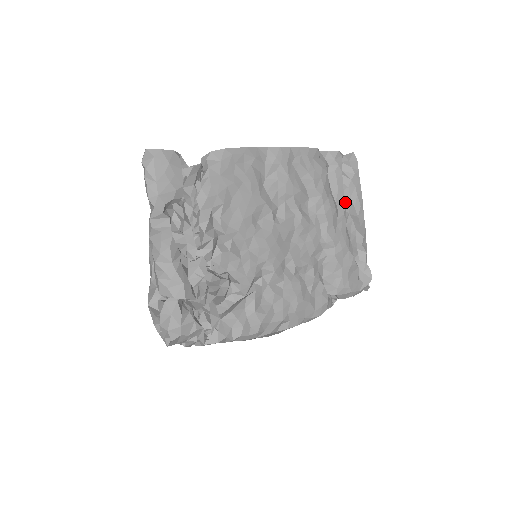
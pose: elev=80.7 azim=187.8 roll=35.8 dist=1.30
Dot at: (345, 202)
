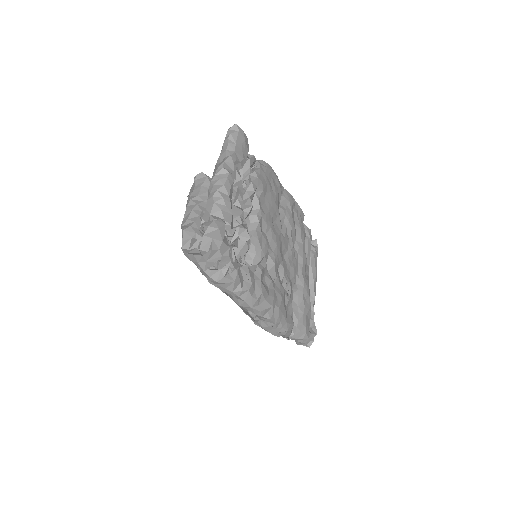
Dot at: occluded
